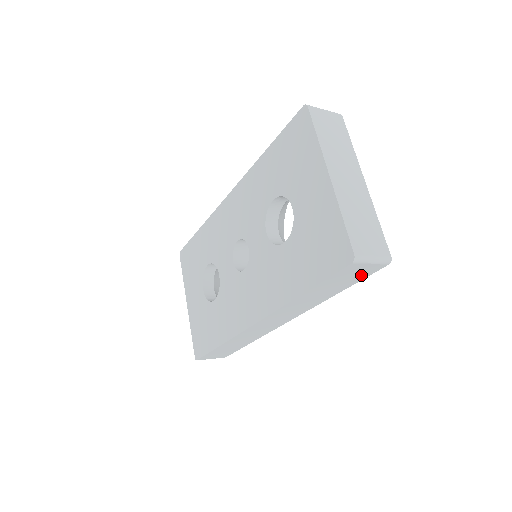
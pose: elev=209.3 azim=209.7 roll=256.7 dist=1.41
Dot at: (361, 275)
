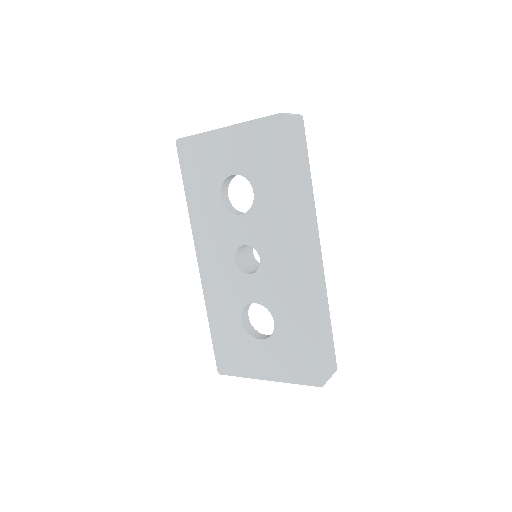
Dot at: (302, 139)
